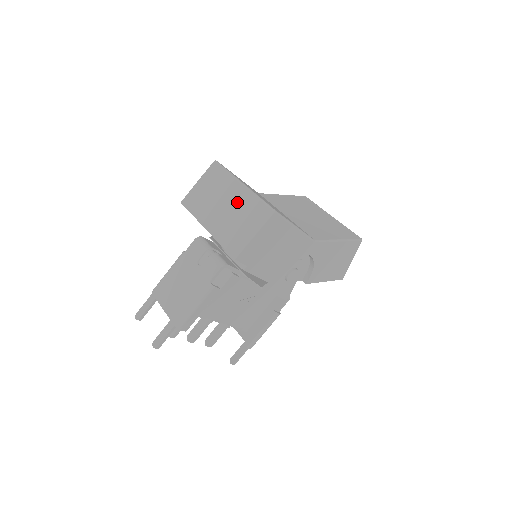
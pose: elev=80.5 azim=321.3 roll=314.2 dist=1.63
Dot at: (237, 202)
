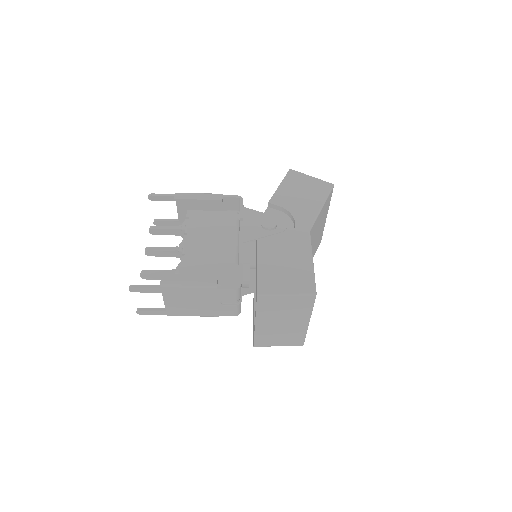
Dot at: (292, 329)
